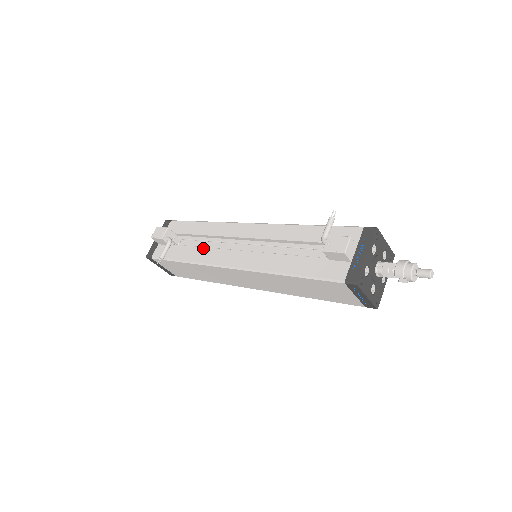
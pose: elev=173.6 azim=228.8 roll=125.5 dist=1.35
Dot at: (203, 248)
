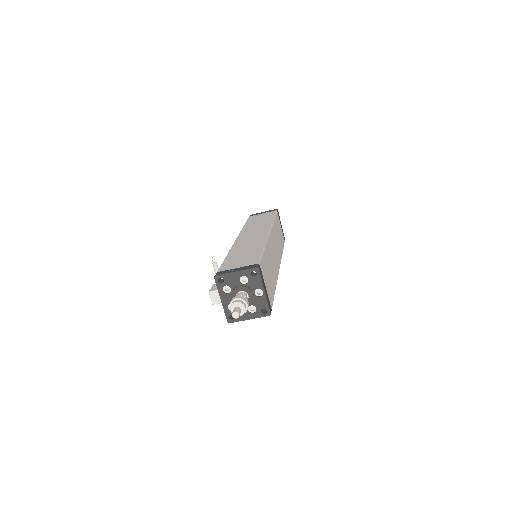
Dot at: occluded
